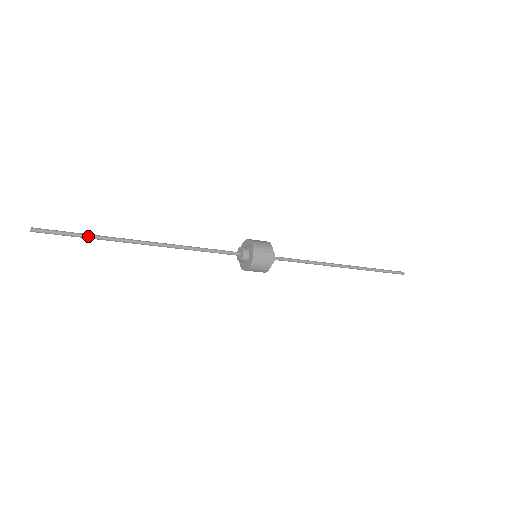
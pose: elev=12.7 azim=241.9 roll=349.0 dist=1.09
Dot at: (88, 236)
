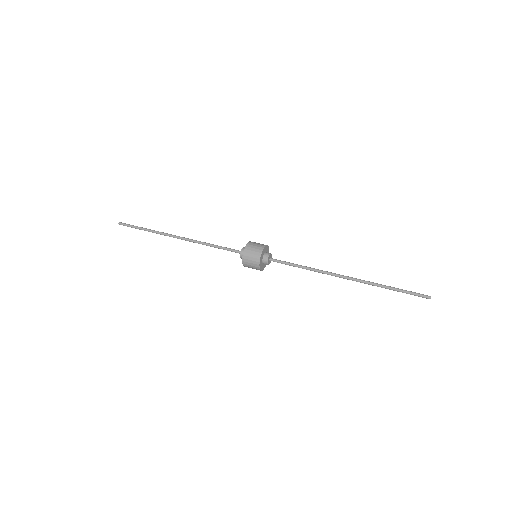
Dot at: (145, 230)
